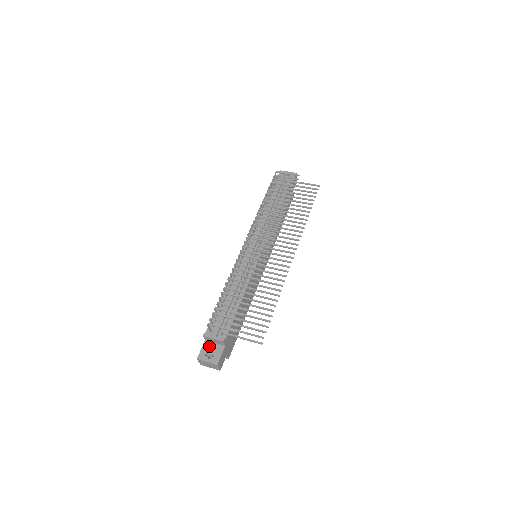
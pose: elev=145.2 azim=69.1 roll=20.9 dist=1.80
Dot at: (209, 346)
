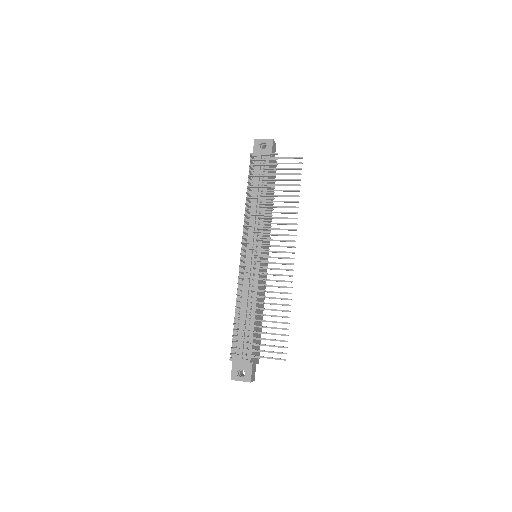
Dot at: (238, 365)
